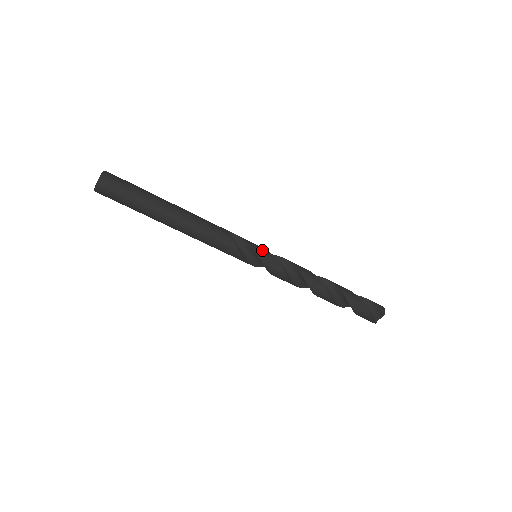
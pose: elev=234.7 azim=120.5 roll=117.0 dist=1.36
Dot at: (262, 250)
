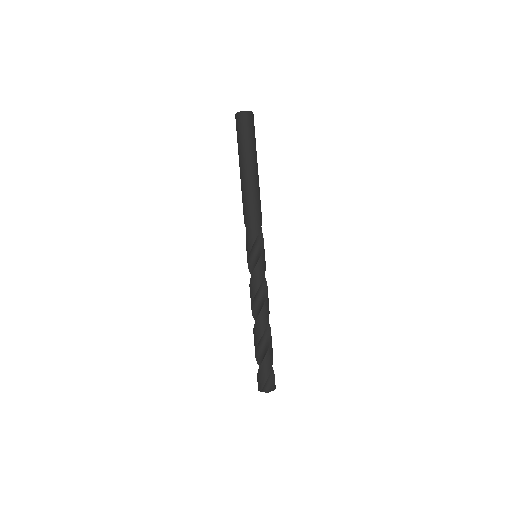
Dot at: occluded
